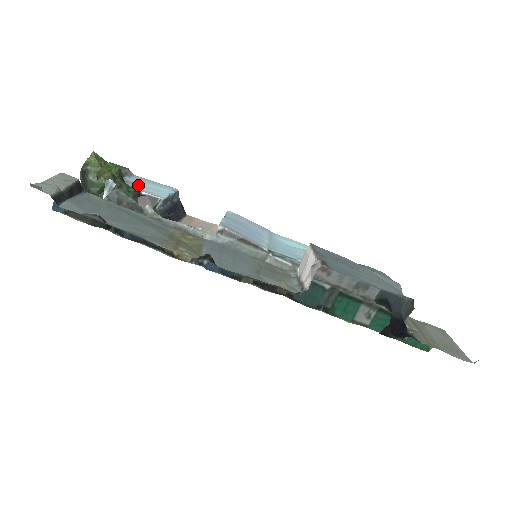
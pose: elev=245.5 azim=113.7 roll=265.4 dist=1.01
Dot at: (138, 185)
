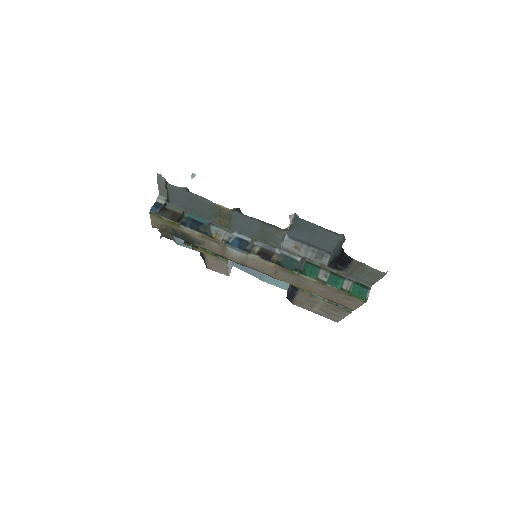
Dot at: occluded
